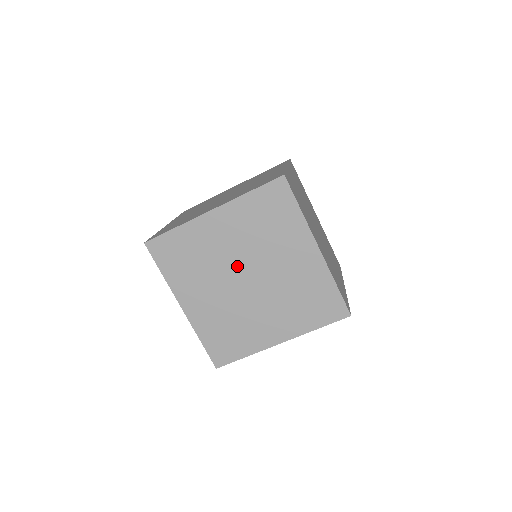
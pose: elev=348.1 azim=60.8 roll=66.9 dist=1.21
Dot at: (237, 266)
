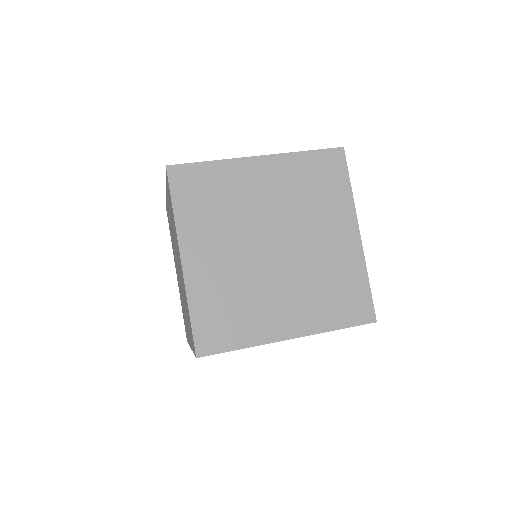
Dot at: (267, 227)
